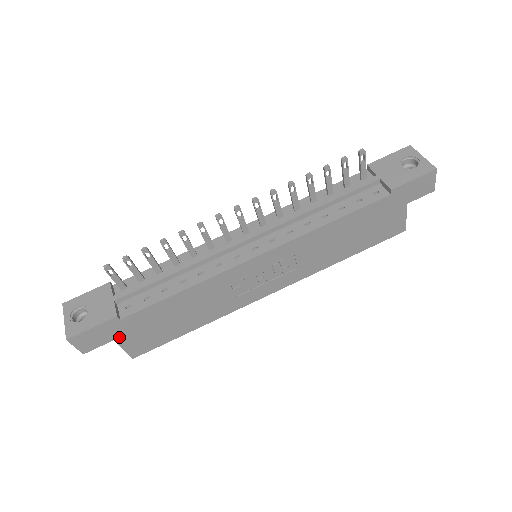
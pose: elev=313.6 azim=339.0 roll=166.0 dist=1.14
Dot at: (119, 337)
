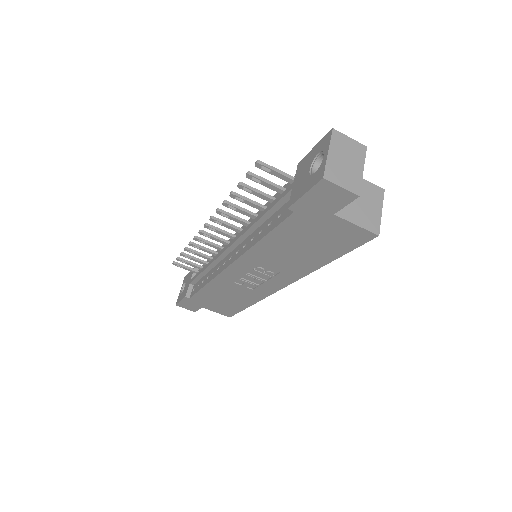
Dot at: (203, 306)
